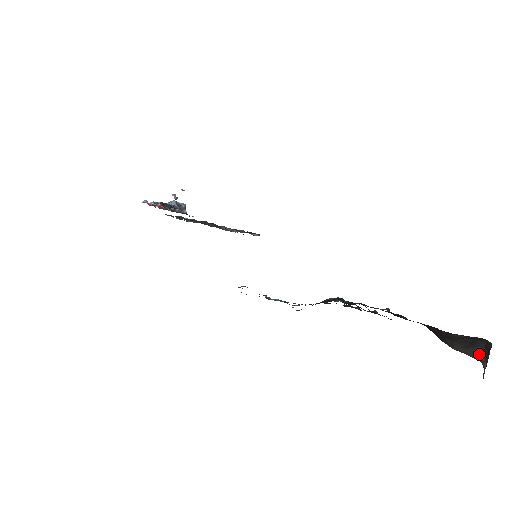
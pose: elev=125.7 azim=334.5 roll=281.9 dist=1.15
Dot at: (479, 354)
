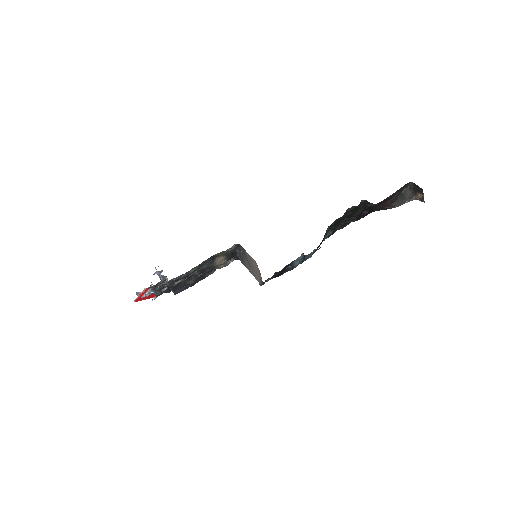
Dot at: (410, 197)
